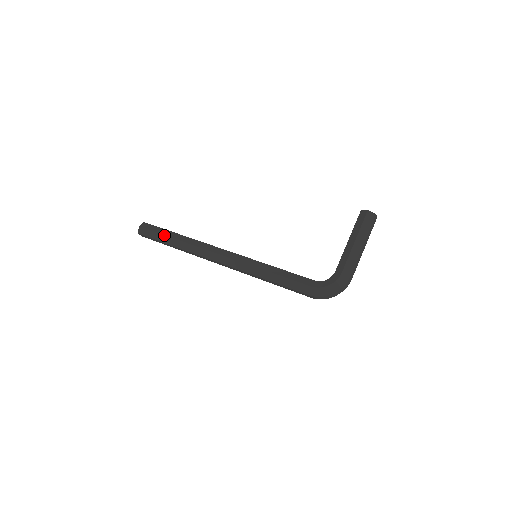
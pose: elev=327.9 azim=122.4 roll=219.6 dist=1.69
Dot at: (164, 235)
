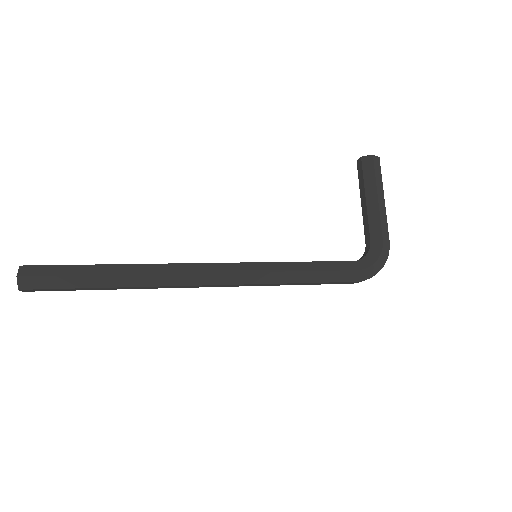
Dot at: (84, 275)
